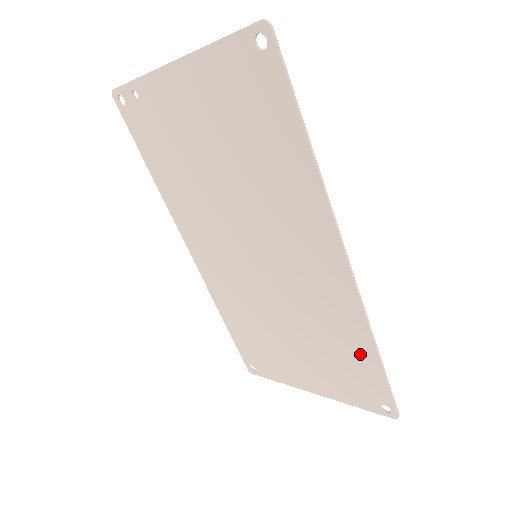
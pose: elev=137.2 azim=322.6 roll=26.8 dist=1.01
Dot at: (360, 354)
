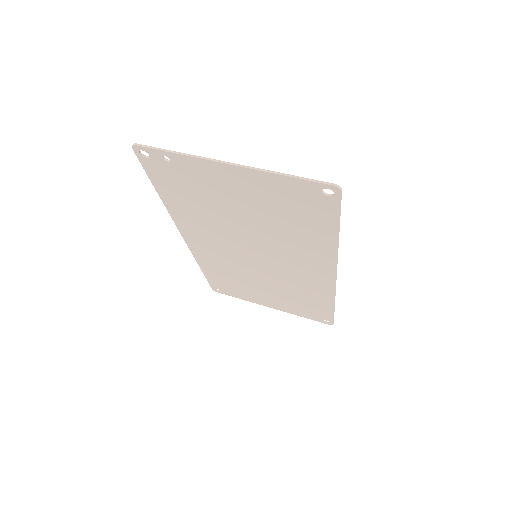
Dot at: (321, 304)
